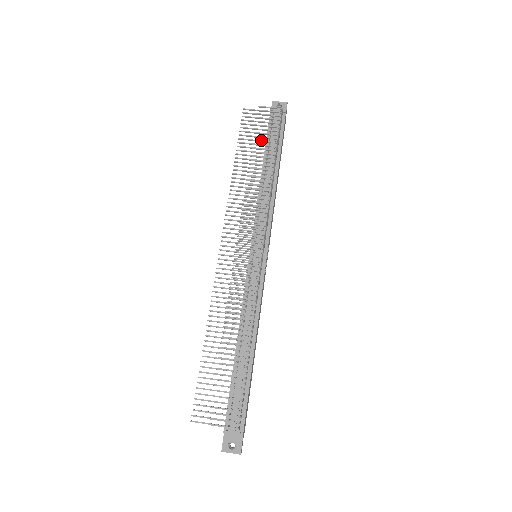
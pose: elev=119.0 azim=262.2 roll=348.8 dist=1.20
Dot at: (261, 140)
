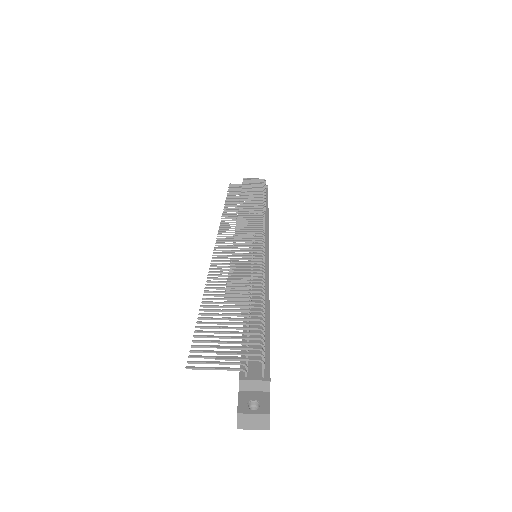
Dot at: occluded
